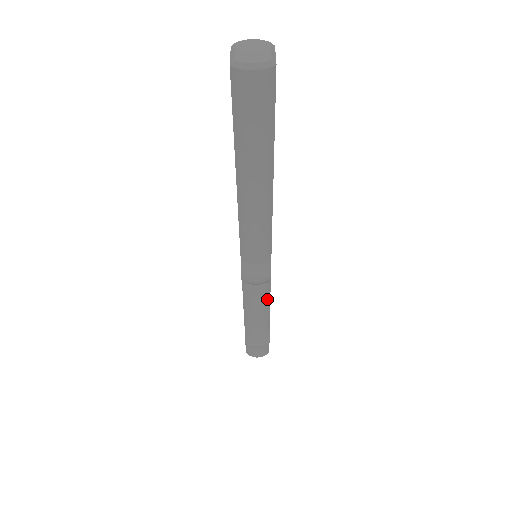
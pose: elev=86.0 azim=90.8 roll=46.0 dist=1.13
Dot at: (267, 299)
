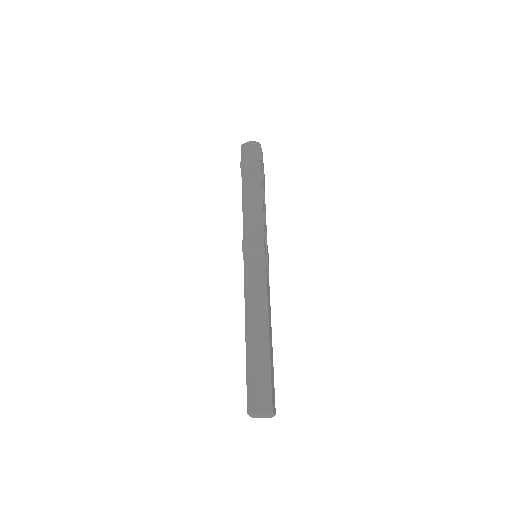
Dot at: occluded
